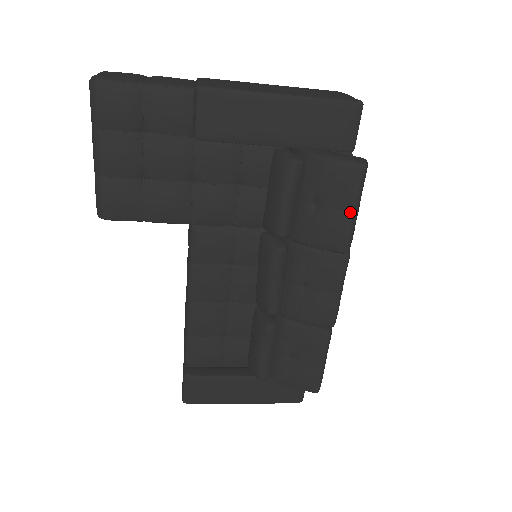
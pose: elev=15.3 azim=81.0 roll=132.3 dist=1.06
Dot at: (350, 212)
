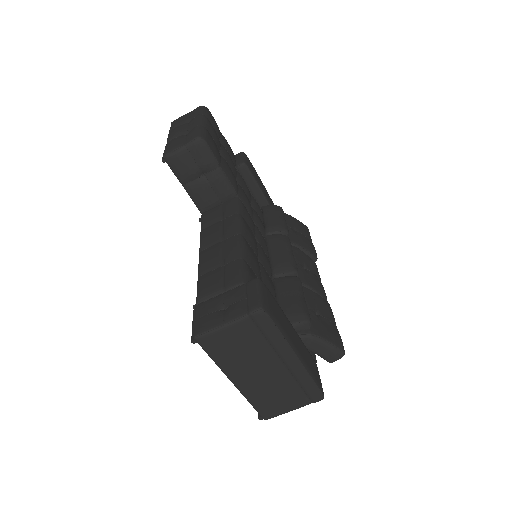
Dot at: (311, 241)
